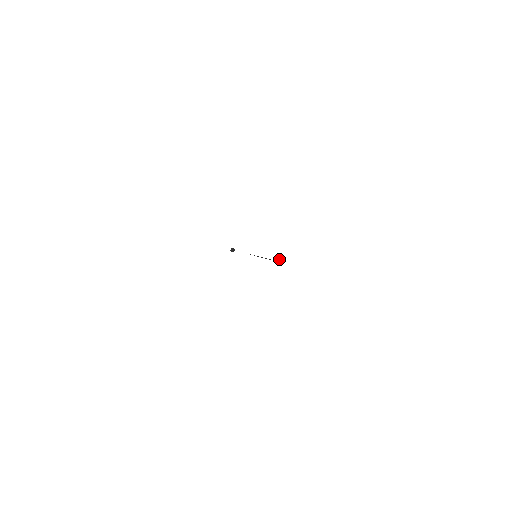
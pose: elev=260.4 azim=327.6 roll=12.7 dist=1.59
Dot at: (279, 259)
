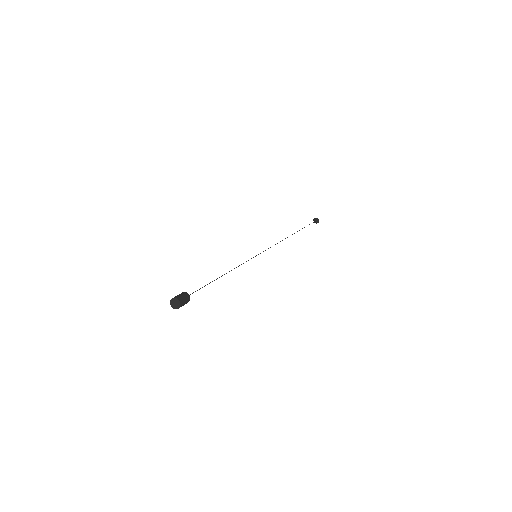
Dot at: (173, 298)
